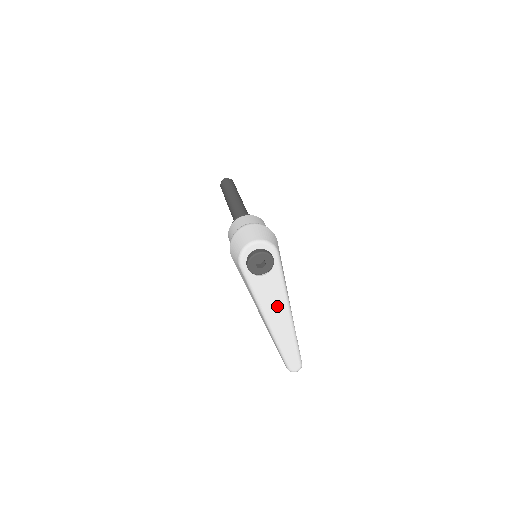
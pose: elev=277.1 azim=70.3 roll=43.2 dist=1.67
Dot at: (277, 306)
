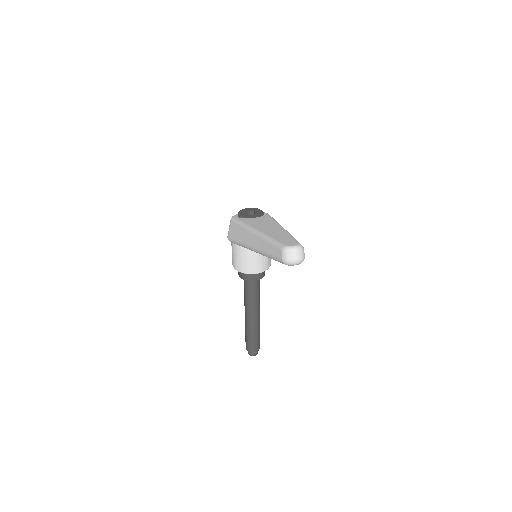
Dot at: (267, 225)
